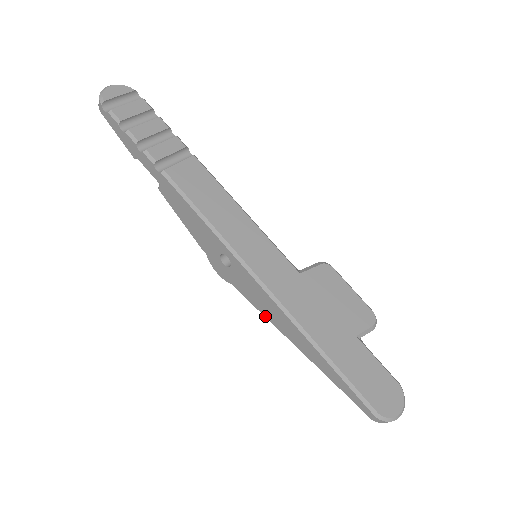
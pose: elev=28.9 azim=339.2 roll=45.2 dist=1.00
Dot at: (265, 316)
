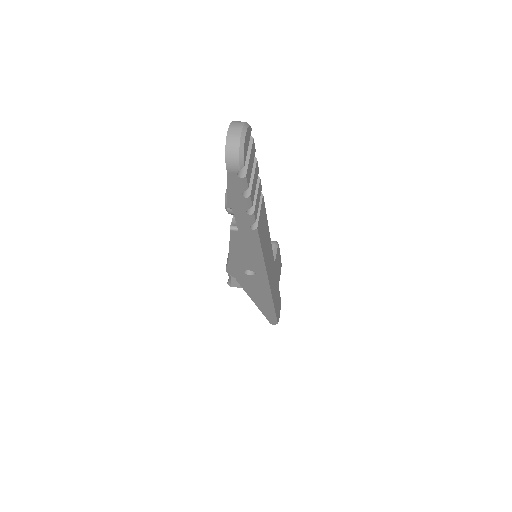
Dot at: (246, 292)
